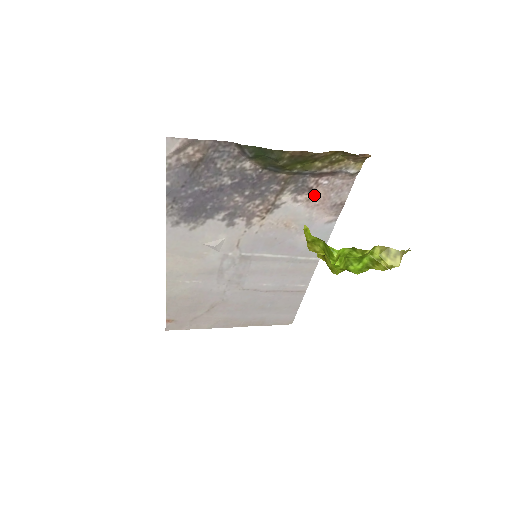
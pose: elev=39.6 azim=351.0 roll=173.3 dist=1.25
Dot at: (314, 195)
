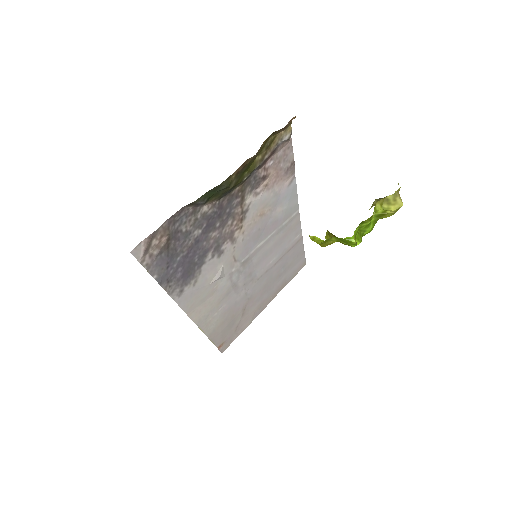
Dot at: (268, 178)
